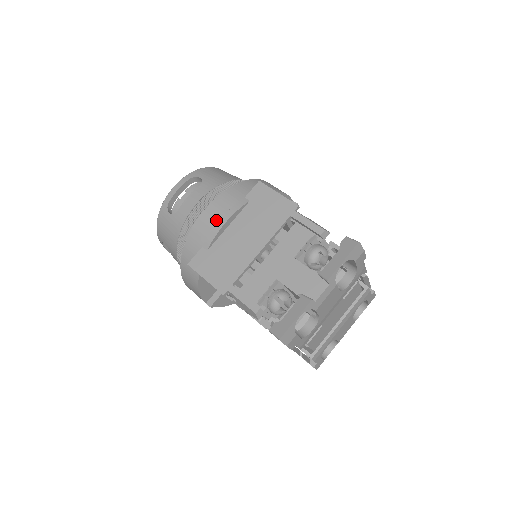
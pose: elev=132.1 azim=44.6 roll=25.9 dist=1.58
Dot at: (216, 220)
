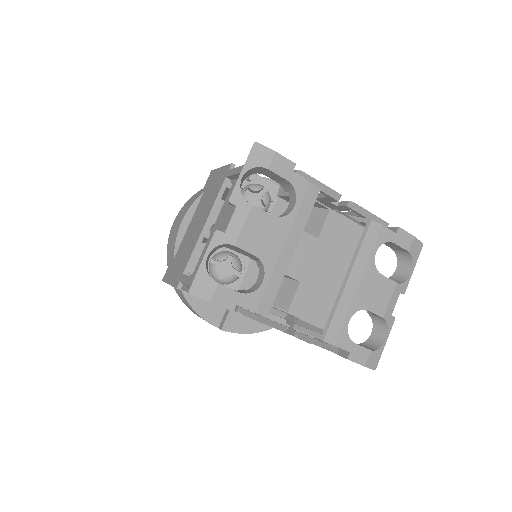
Dot at: (177, 225)
